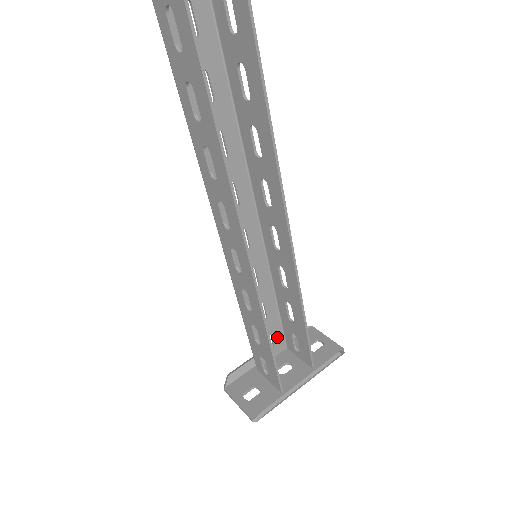
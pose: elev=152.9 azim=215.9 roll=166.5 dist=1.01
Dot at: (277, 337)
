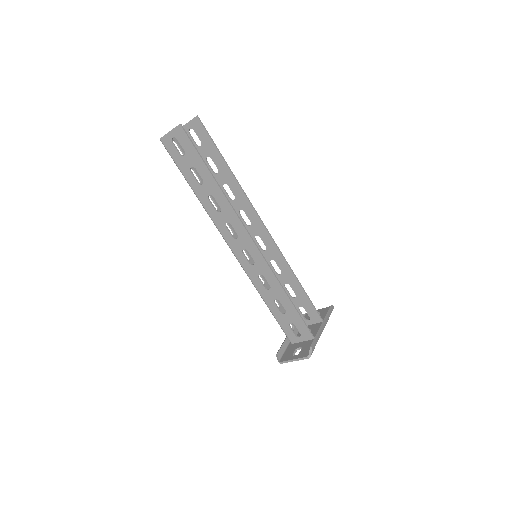
Dot at: occluded
